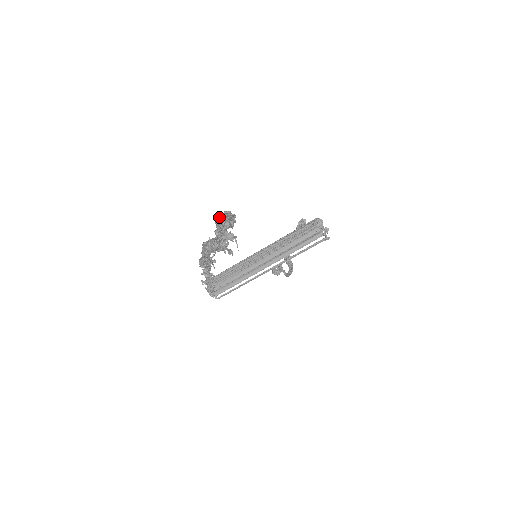
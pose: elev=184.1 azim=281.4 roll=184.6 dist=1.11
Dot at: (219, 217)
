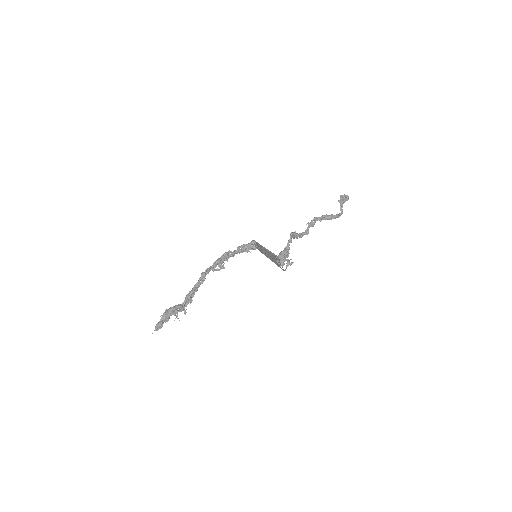
Dot at: (162, 317)
